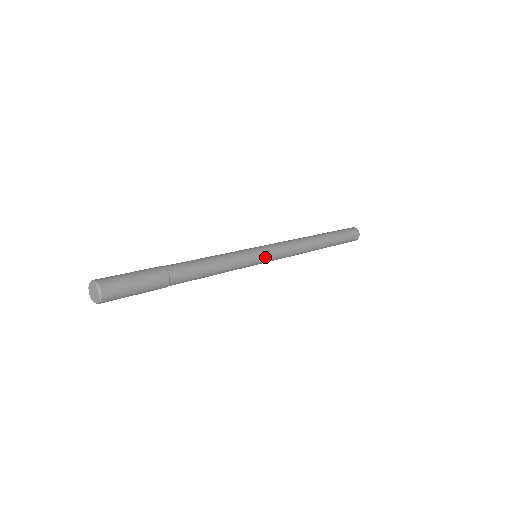
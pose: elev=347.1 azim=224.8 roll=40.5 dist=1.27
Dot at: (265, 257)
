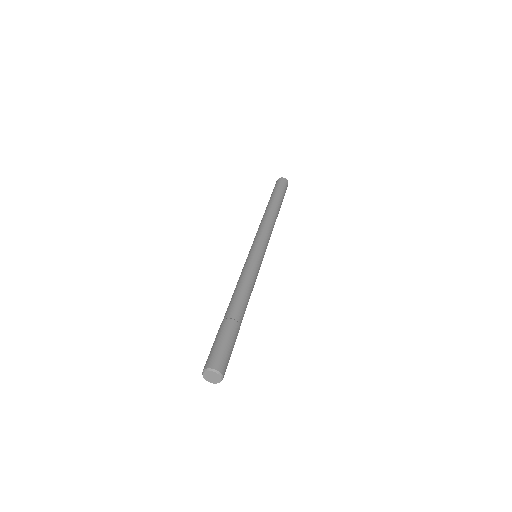
Dot at: occluded
